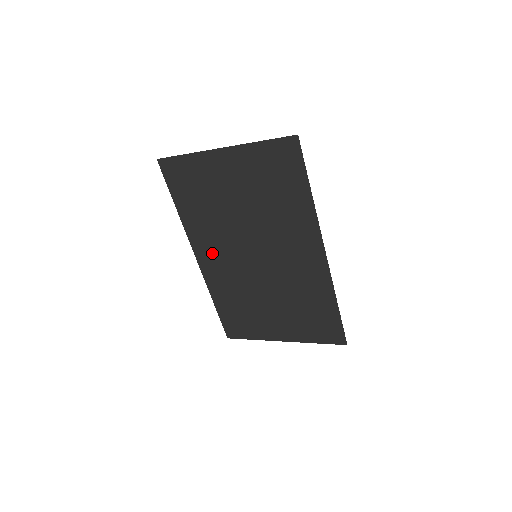
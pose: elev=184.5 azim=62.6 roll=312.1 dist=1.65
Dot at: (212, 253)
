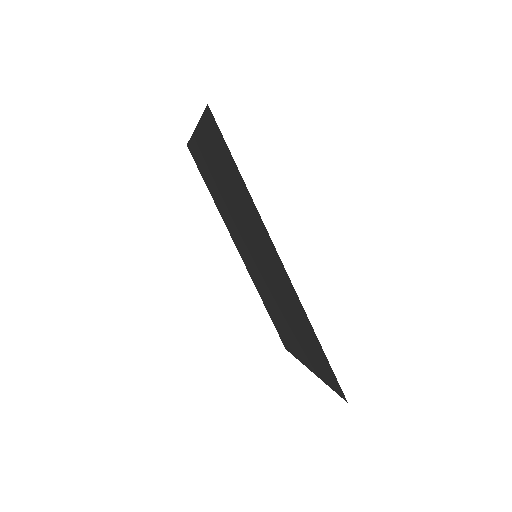
Dot at: (241, 247)
